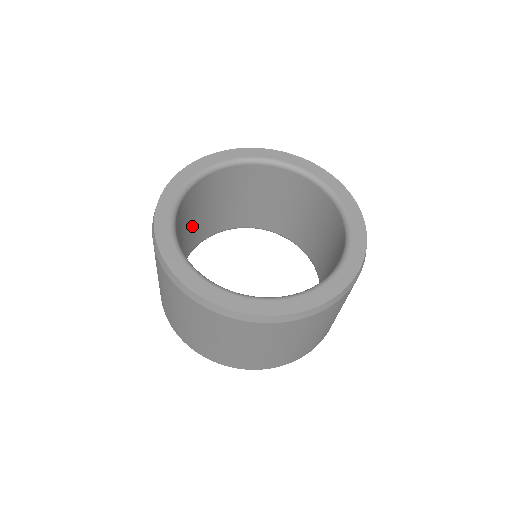
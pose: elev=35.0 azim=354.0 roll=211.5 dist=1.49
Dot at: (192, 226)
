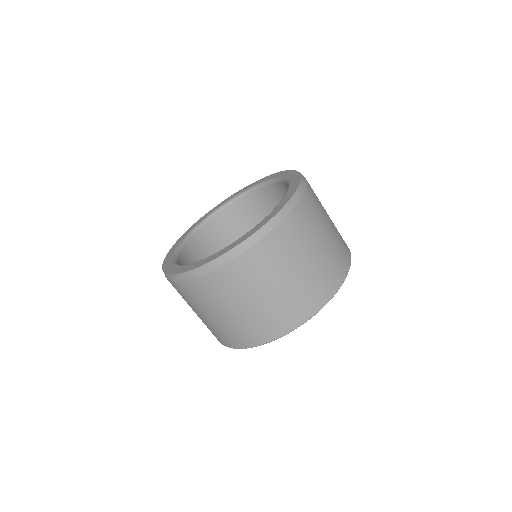
Dot at: occluded
